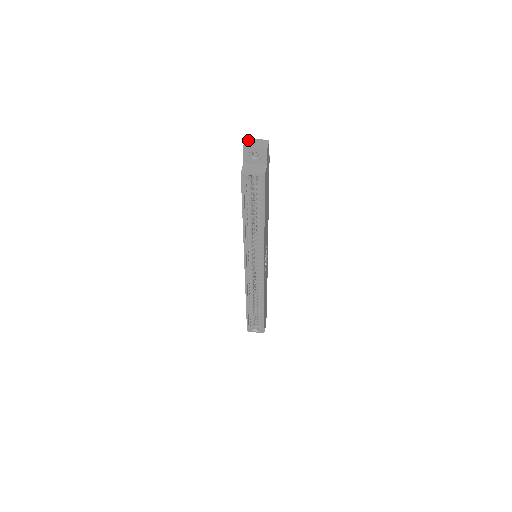
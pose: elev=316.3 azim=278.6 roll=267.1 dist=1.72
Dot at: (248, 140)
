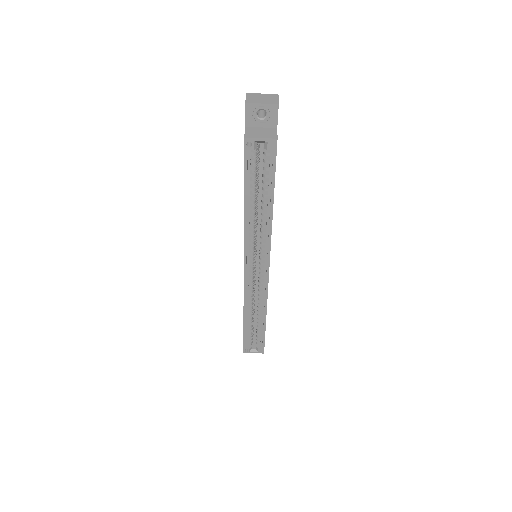
Dot at: (250, 95)
